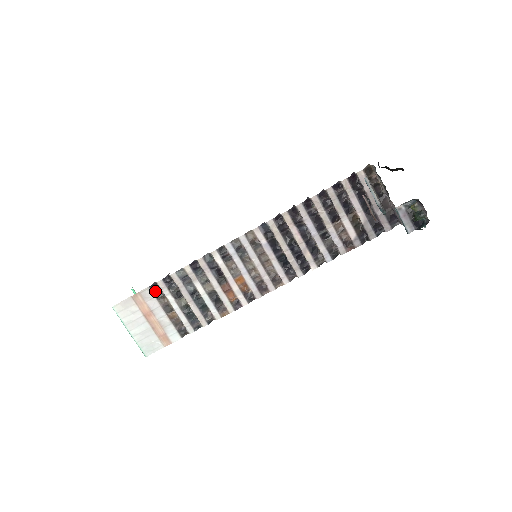
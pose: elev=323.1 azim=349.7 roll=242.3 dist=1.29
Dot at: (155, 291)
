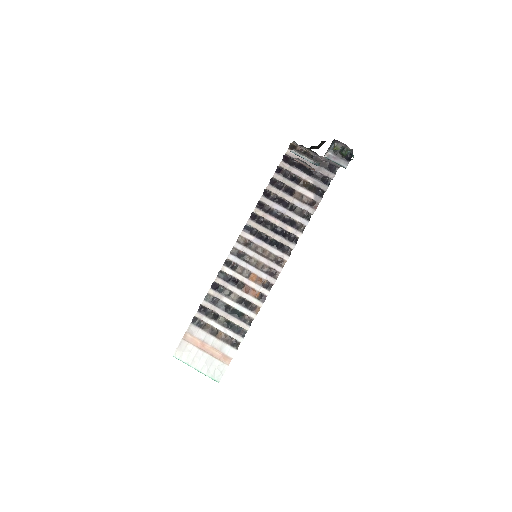
Dot at: (197, 324)
